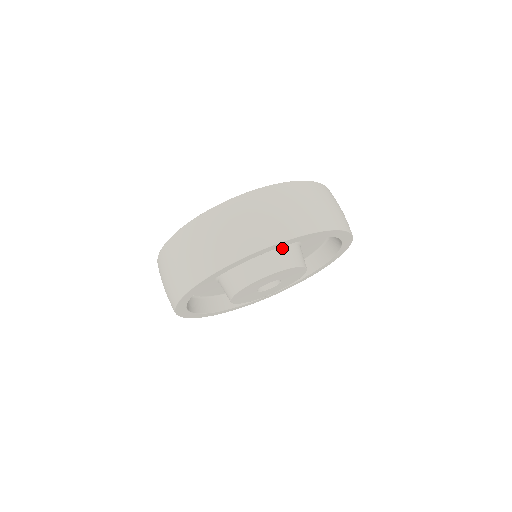
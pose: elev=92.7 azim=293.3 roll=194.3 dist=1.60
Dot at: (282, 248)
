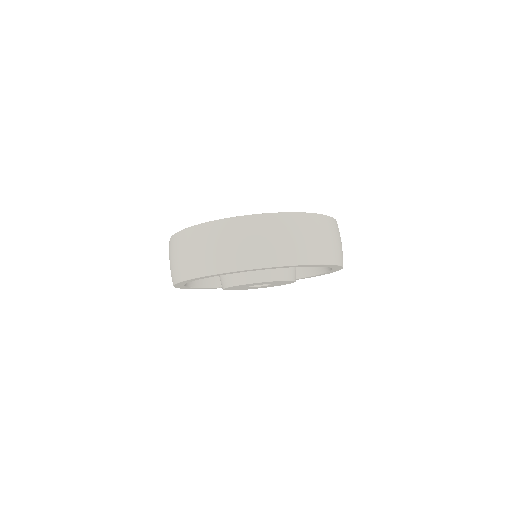
Dot at: occluded
